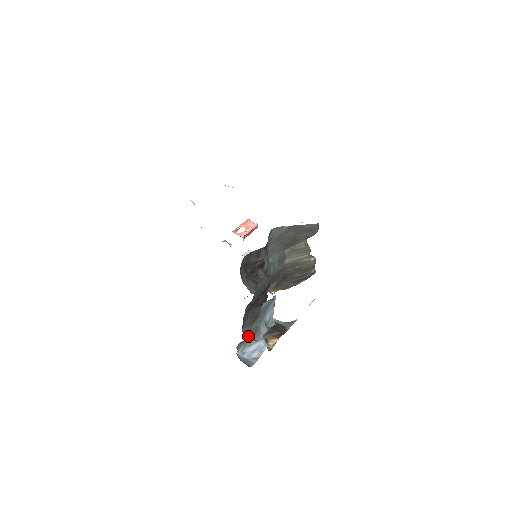
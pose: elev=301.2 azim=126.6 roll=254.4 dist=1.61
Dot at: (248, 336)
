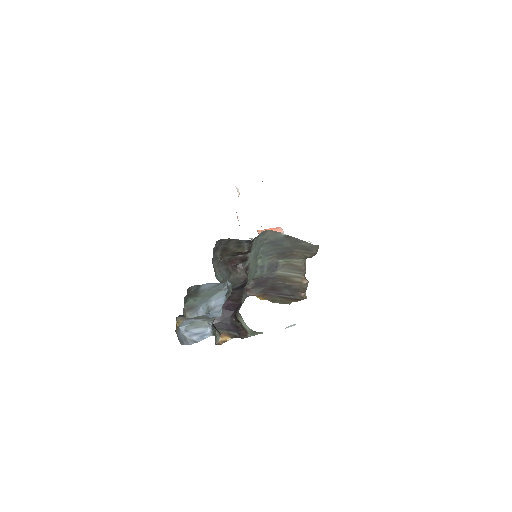
Dot at: occluded
